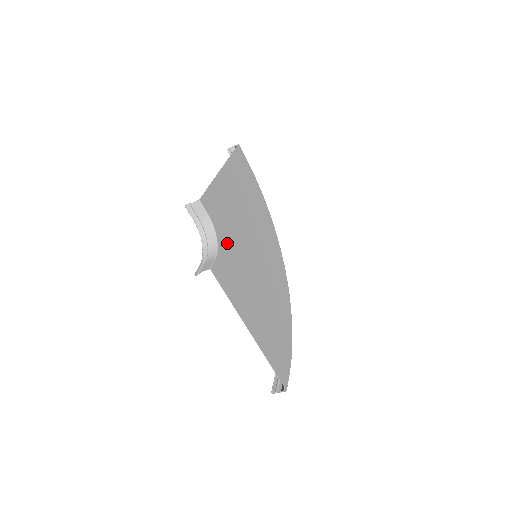
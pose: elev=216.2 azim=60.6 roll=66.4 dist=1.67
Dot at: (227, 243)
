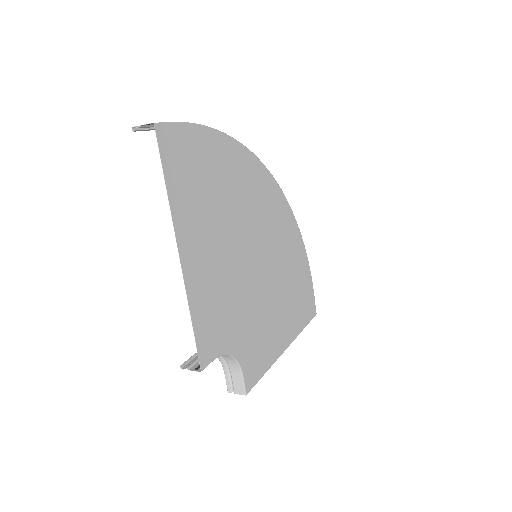
Dot at: (239, 332)
